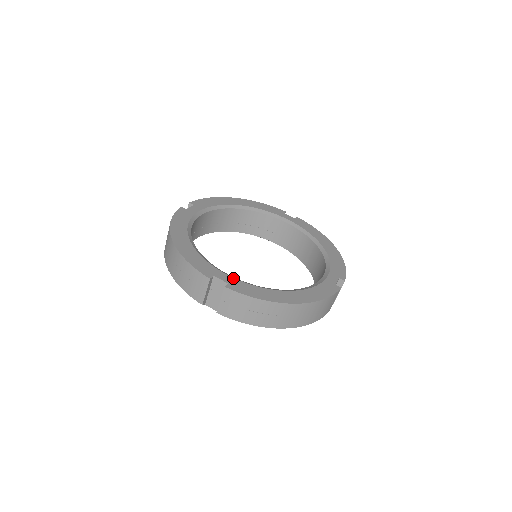
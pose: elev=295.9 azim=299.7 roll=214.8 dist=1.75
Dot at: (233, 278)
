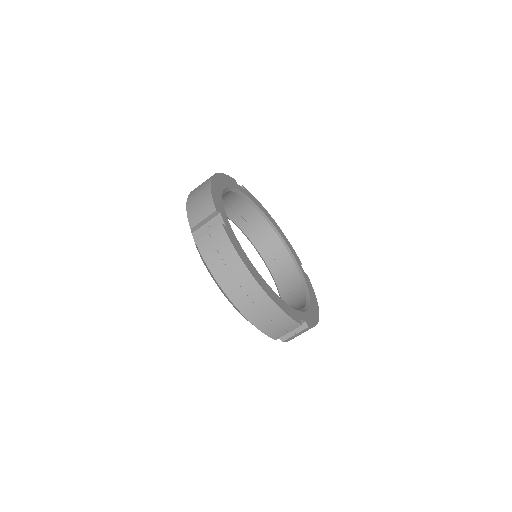
Dot at: occluded
